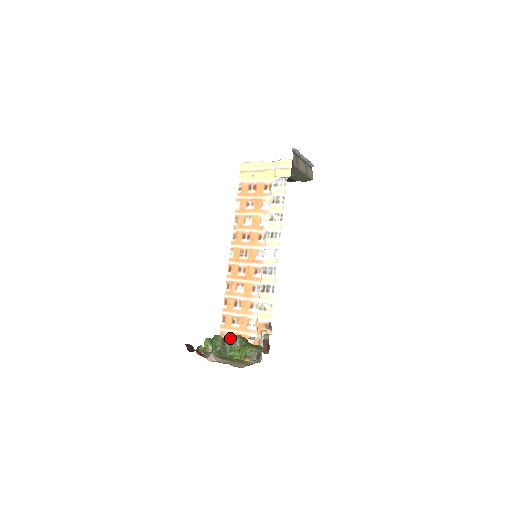
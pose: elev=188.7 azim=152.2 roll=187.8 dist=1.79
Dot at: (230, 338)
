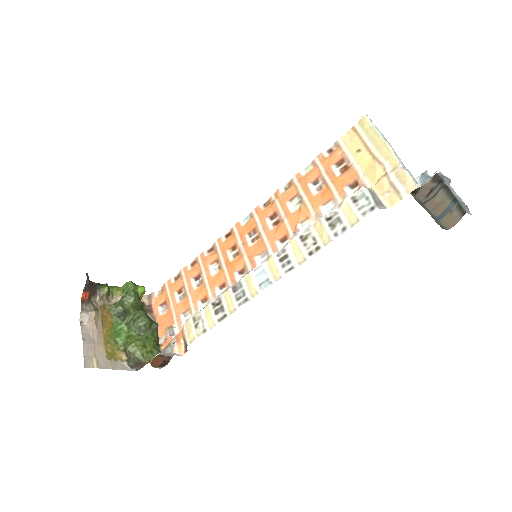
Dot at: (137, 313)
